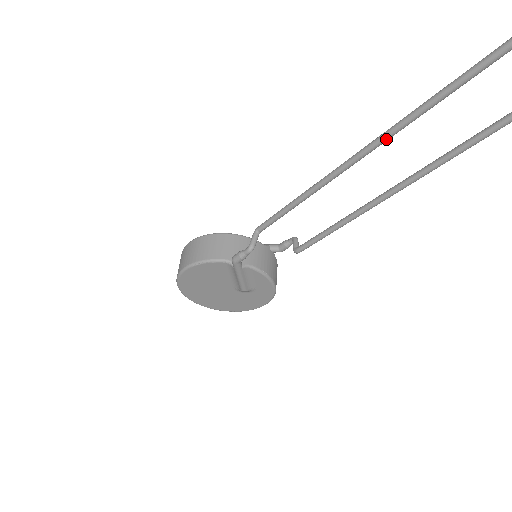
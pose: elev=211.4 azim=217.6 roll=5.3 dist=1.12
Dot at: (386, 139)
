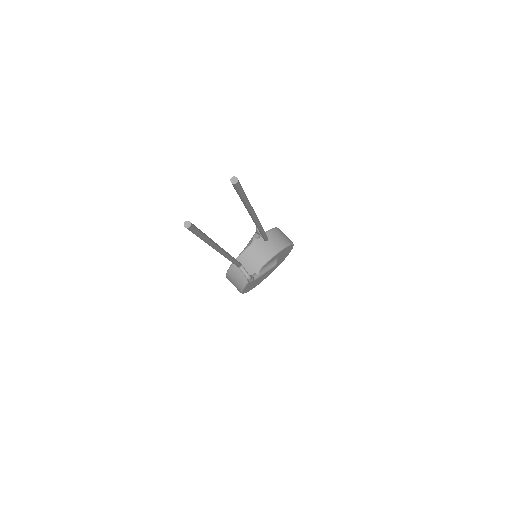
Dot at: (217, 248)
